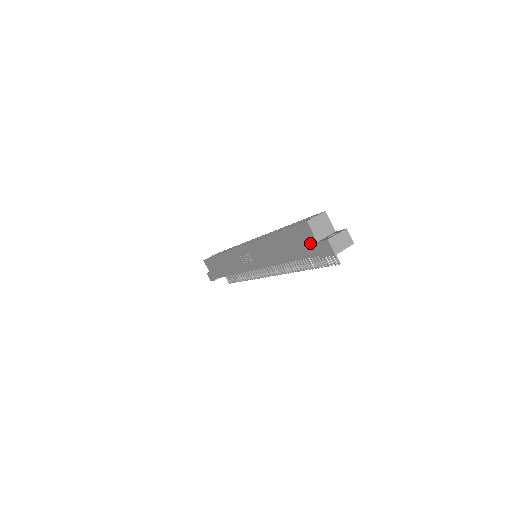
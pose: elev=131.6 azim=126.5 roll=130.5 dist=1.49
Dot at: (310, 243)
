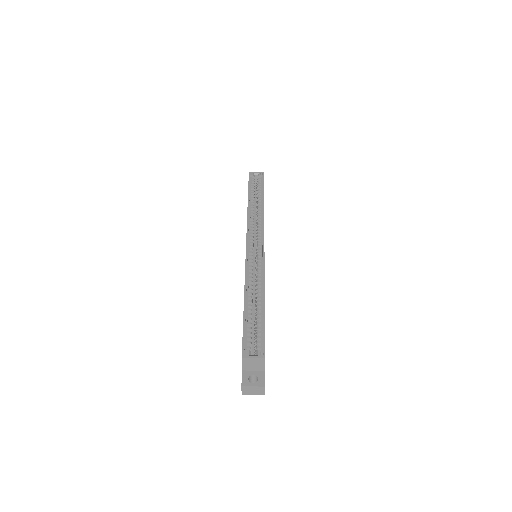
Dot at: occluded
